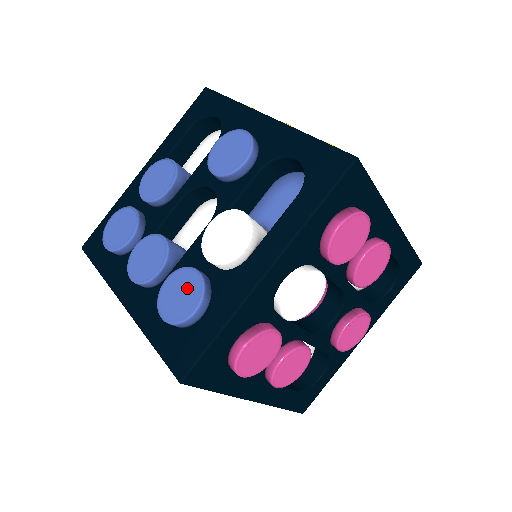
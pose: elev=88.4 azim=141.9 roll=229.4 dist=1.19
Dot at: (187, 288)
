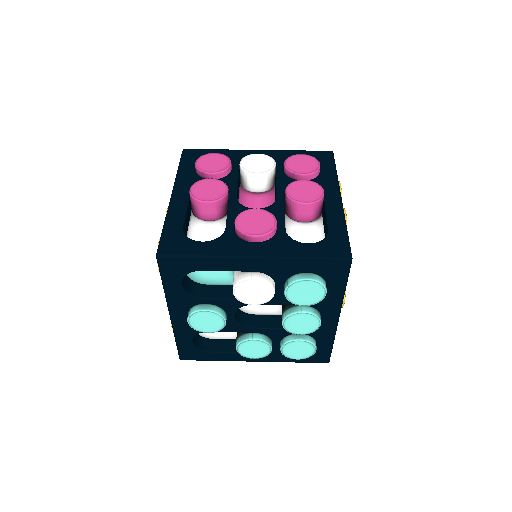
Dot at: occluded
